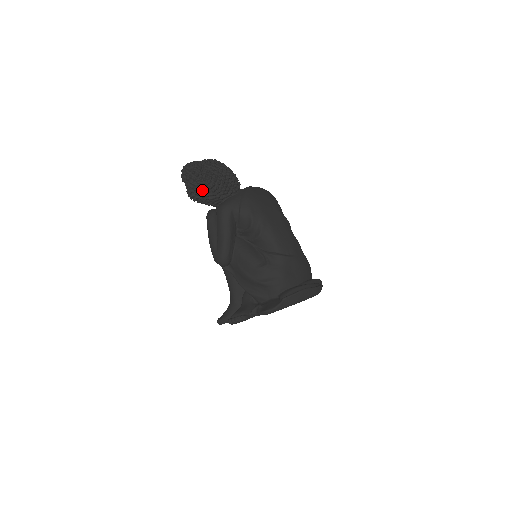
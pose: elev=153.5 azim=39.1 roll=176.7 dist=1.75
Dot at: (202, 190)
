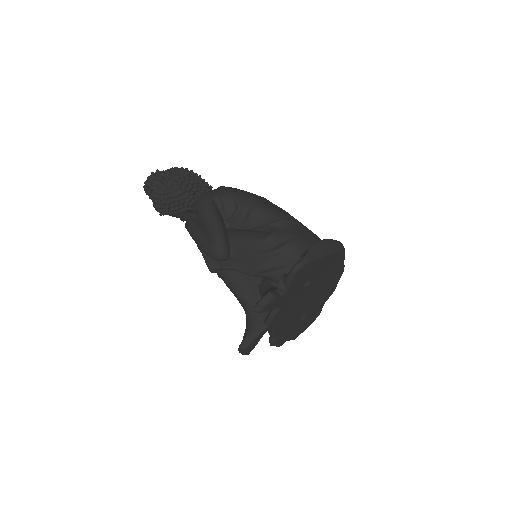
Dot at: (172, 189)
